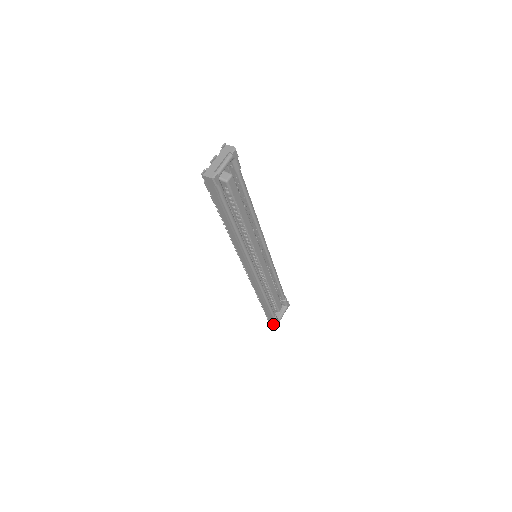
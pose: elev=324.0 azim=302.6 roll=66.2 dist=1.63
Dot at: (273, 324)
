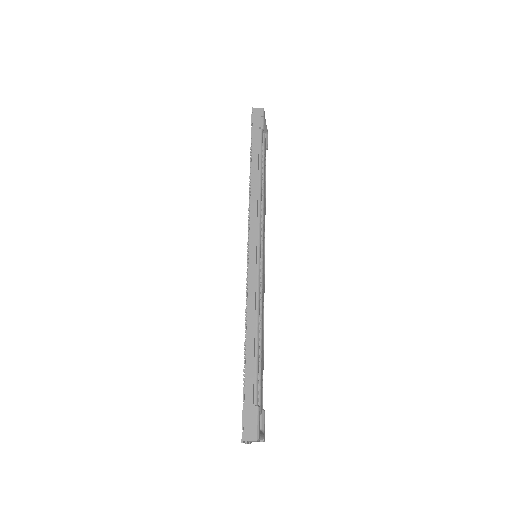
Dot at: (250, 433)
